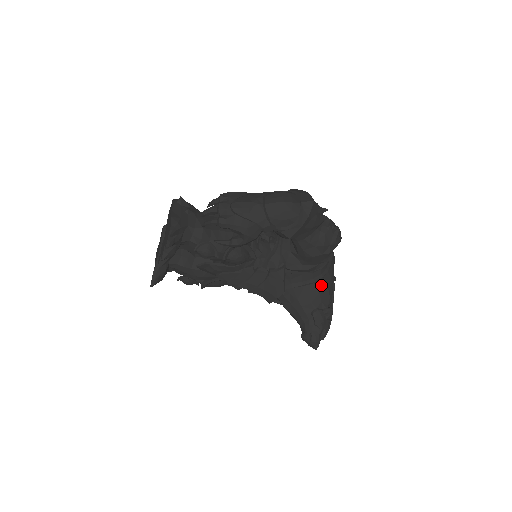
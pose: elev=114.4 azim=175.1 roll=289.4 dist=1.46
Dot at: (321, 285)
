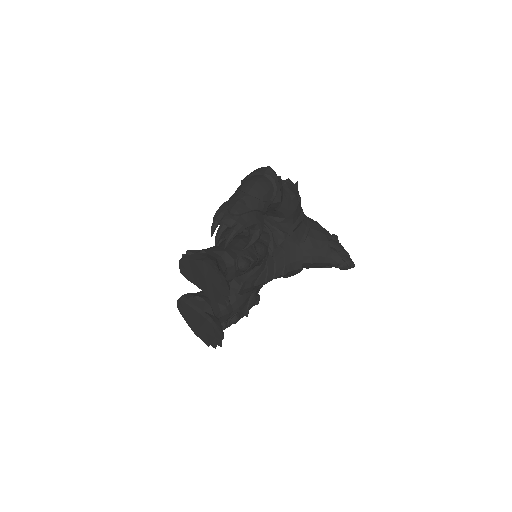
Dot at: (314, 226)
